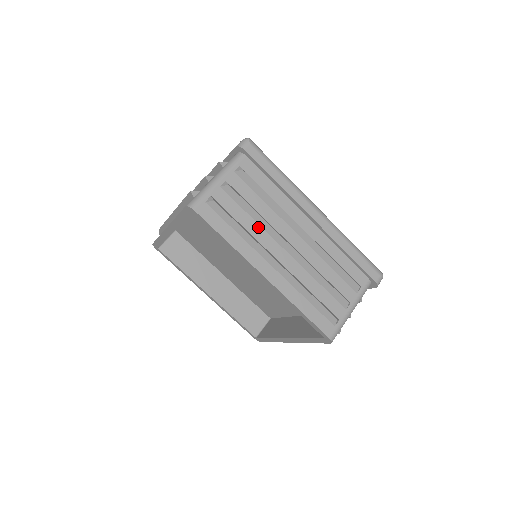
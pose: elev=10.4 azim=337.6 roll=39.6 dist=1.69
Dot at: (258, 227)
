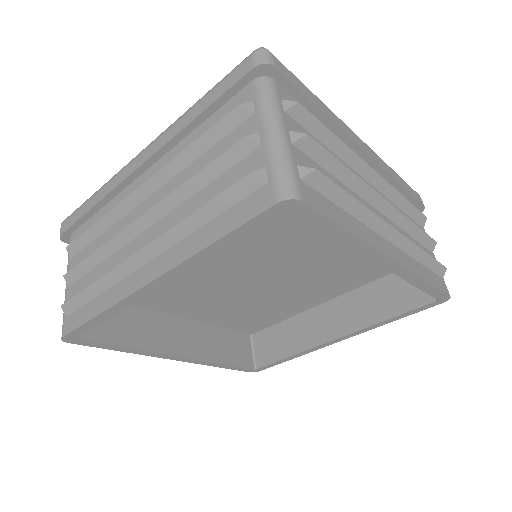
Dot at: (349, 191)
